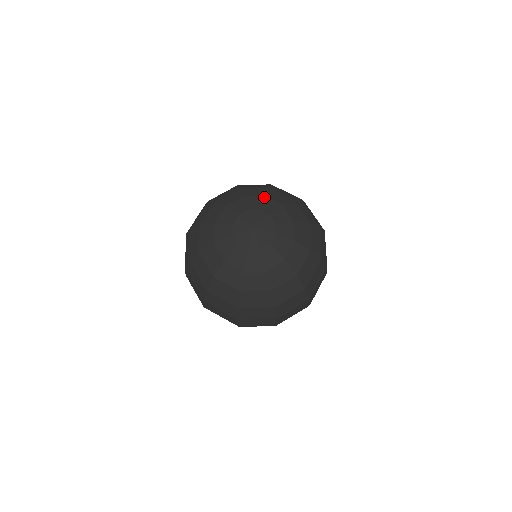
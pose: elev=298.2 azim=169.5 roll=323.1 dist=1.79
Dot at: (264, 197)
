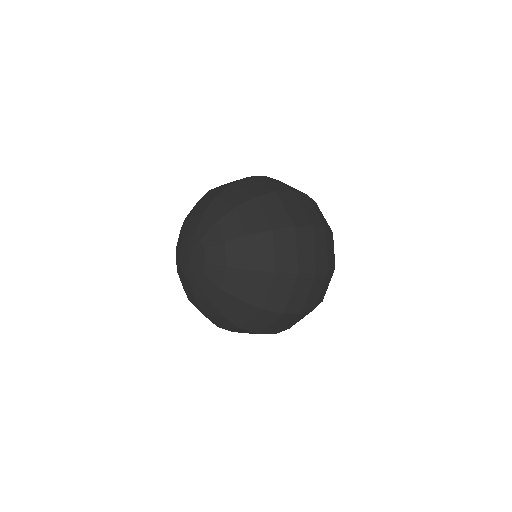
Dot at: (202, 215)
